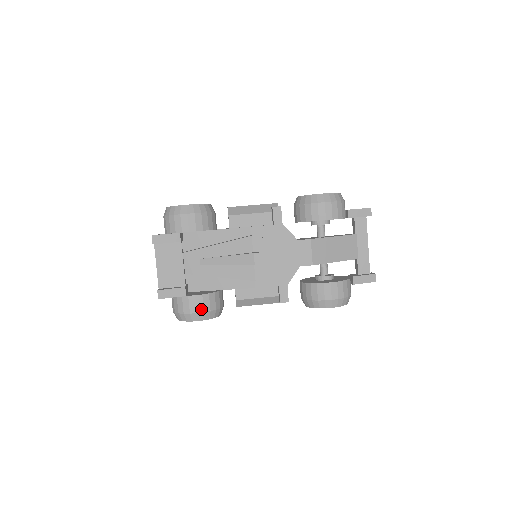
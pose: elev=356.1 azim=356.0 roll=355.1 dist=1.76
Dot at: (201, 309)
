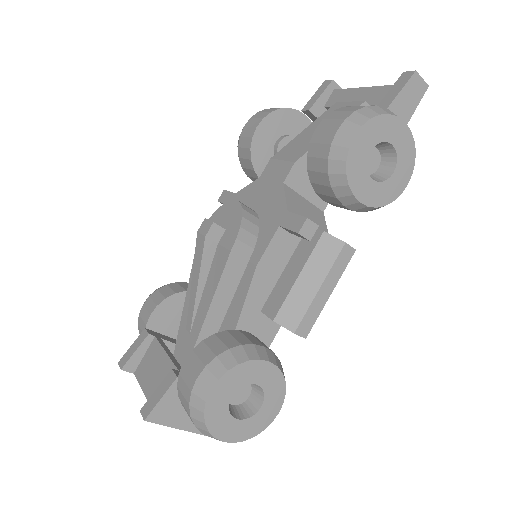
Dot at: (200, 367)
